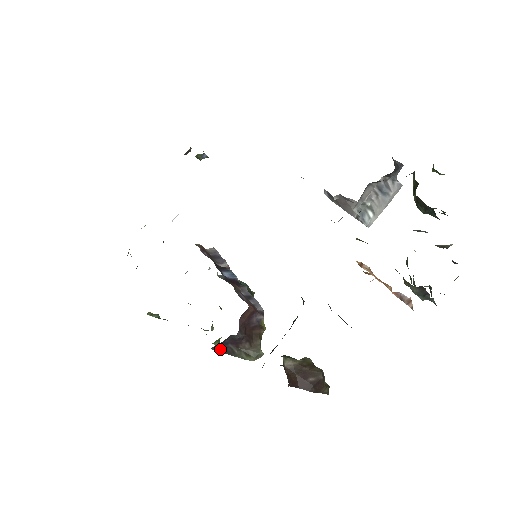
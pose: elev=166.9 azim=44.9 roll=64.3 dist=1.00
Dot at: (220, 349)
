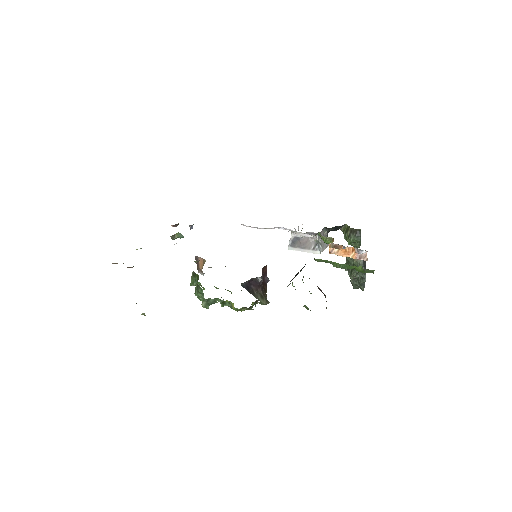
Dot at: (246, 287)
